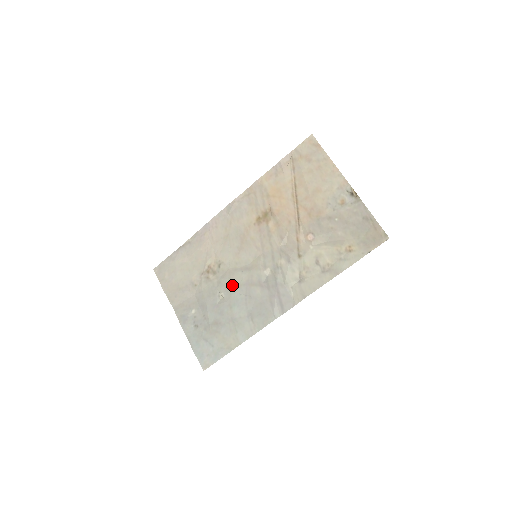
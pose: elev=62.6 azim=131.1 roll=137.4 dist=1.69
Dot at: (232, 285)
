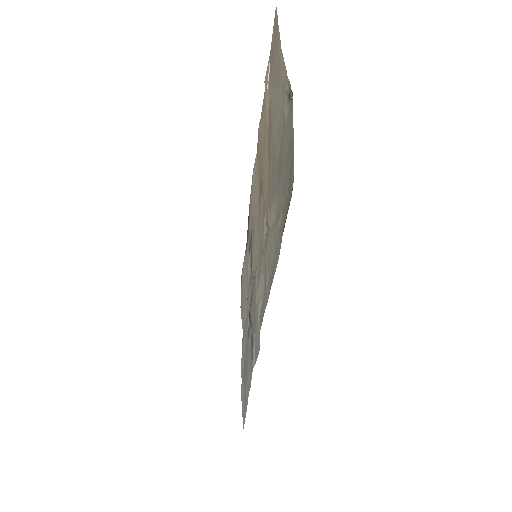
Dot at: occluded
